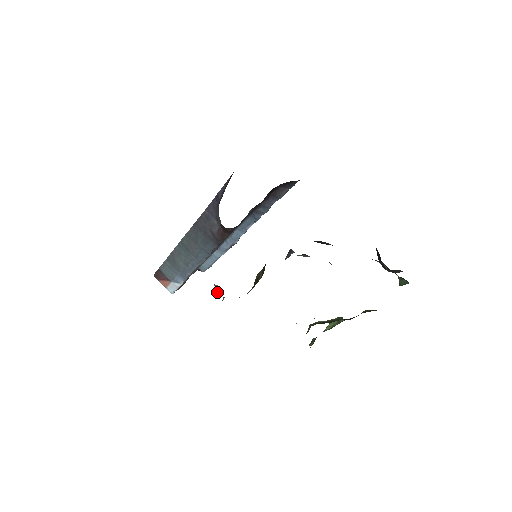
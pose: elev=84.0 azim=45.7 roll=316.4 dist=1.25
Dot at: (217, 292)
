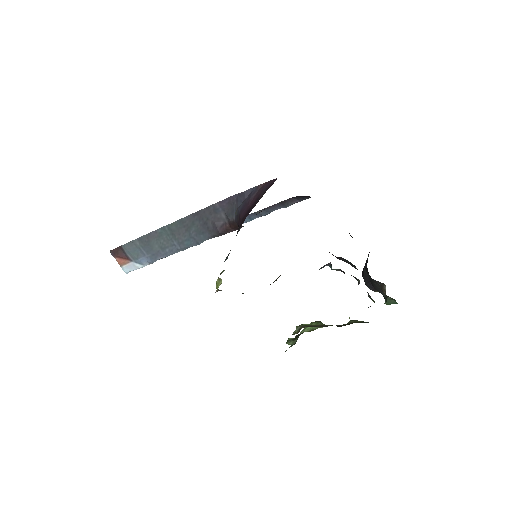
Dot at: (219, 285)
